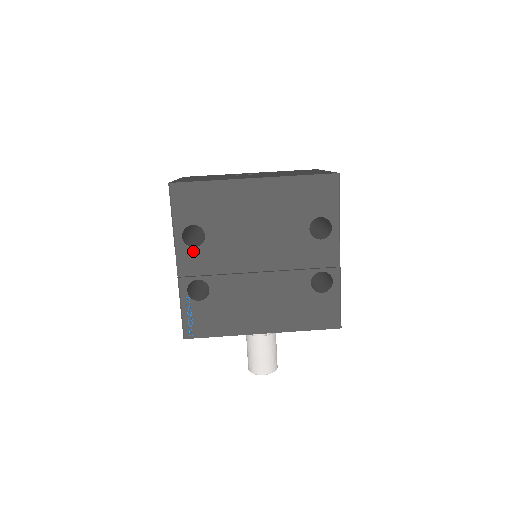
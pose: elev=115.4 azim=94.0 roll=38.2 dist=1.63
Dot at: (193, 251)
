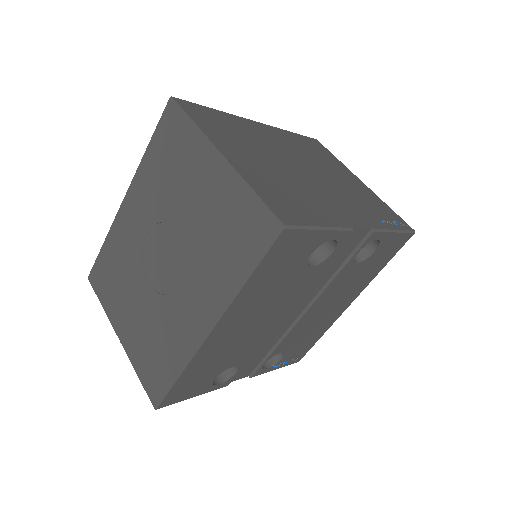
Dot at: occluded
